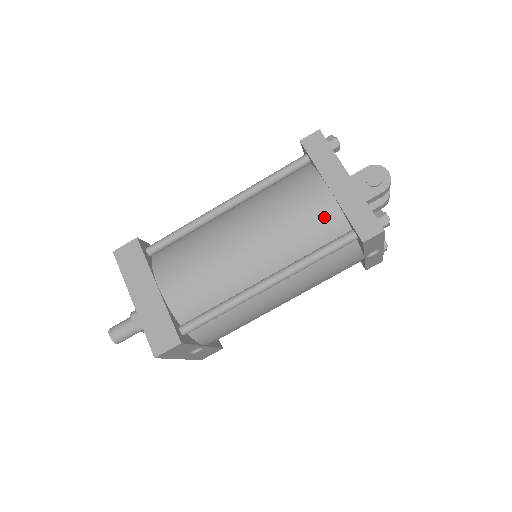
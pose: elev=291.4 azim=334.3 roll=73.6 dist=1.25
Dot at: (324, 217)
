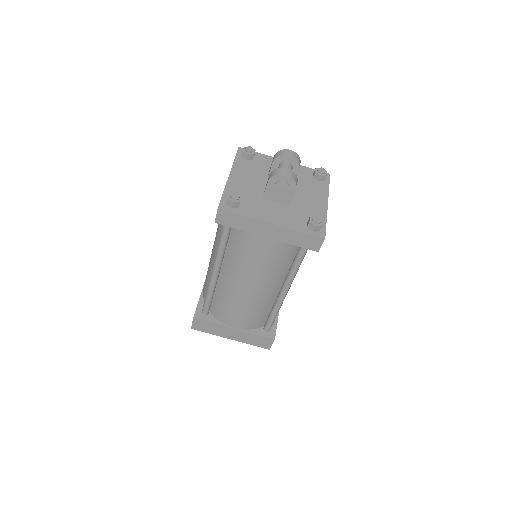
Dot at: (280, 250)
